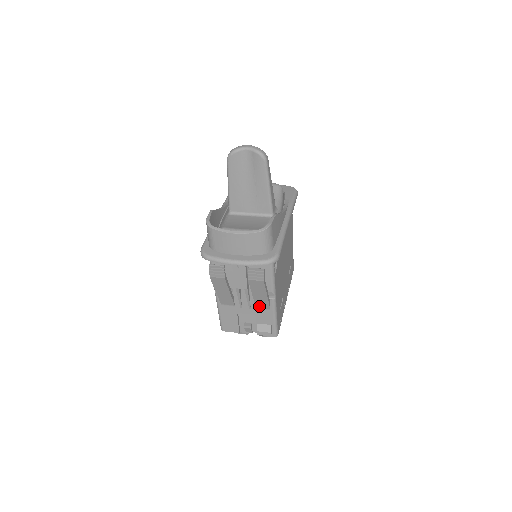
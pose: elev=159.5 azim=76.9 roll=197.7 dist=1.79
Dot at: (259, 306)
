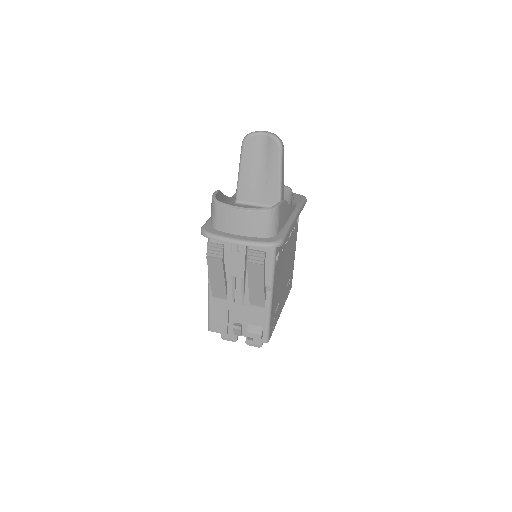
Dot at: (253, 302)
